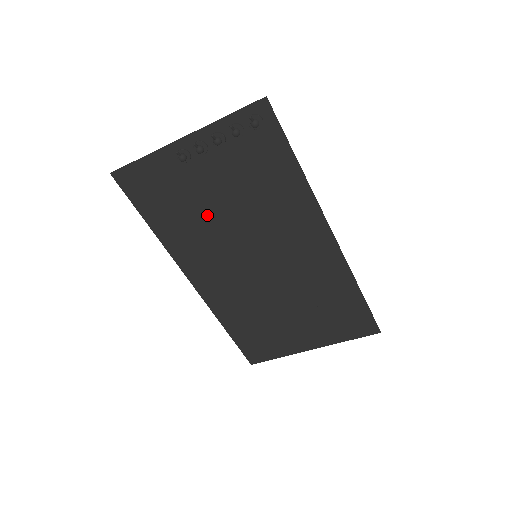
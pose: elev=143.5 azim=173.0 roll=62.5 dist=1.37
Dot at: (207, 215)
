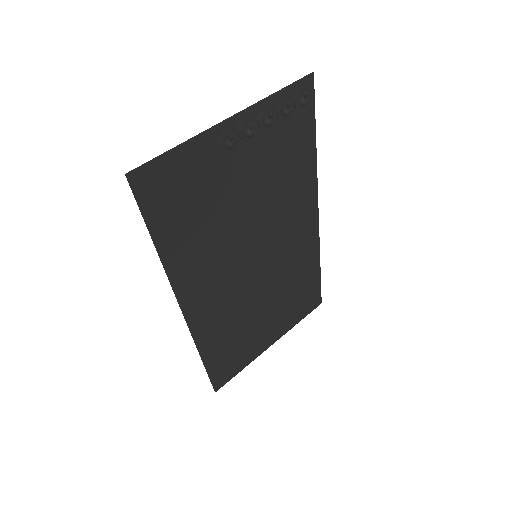
Dot at: (226, 217)
